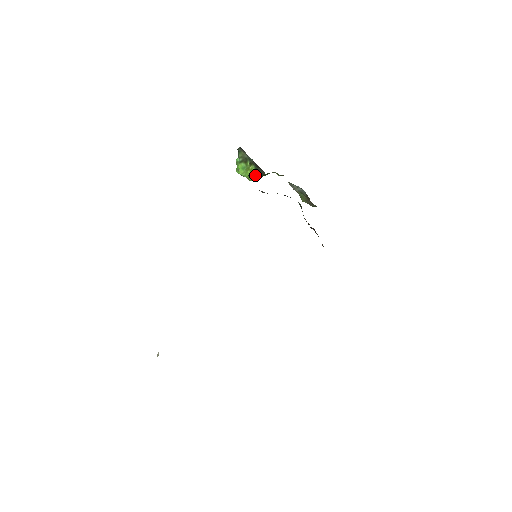
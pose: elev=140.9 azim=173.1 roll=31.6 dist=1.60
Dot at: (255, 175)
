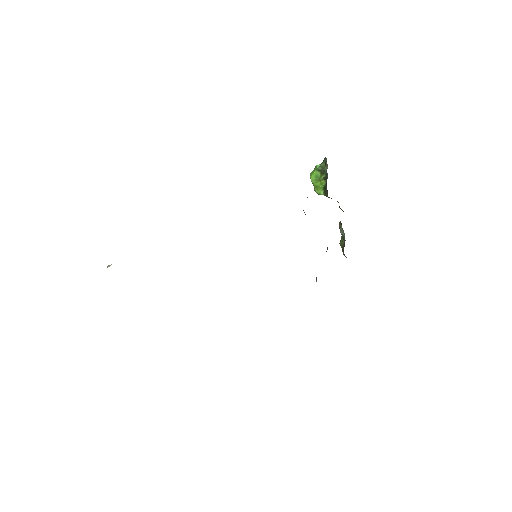
Dot at: (321, 190)
